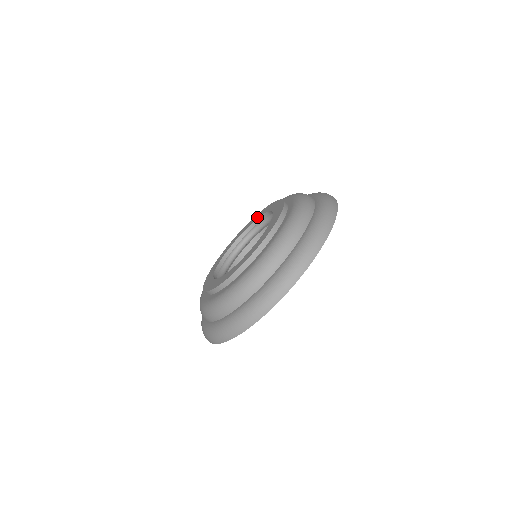
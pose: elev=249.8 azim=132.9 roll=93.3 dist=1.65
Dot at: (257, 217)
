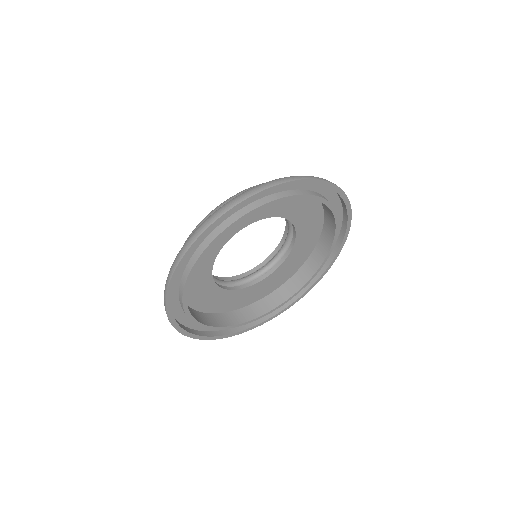
Dot at: occluded
